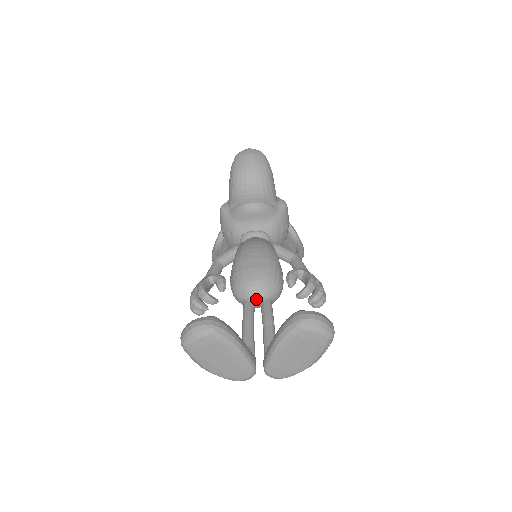
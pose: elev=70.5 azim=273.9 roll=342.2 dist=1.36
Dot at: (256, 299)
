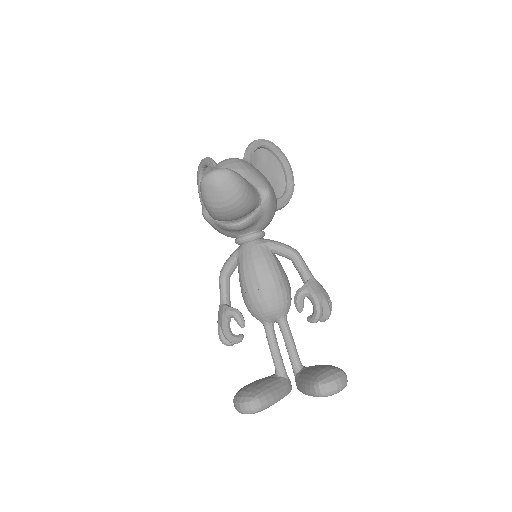
Dot at: (273, 321)
